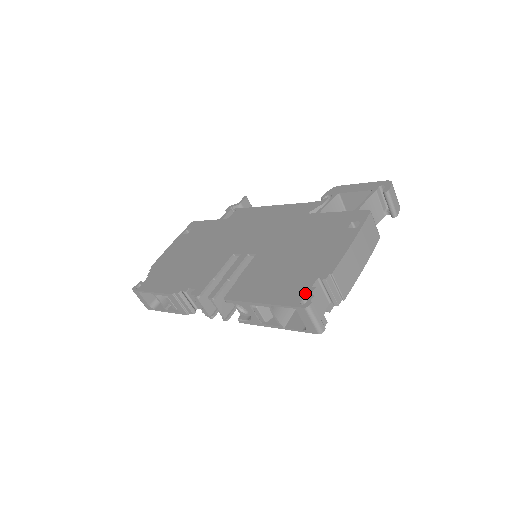
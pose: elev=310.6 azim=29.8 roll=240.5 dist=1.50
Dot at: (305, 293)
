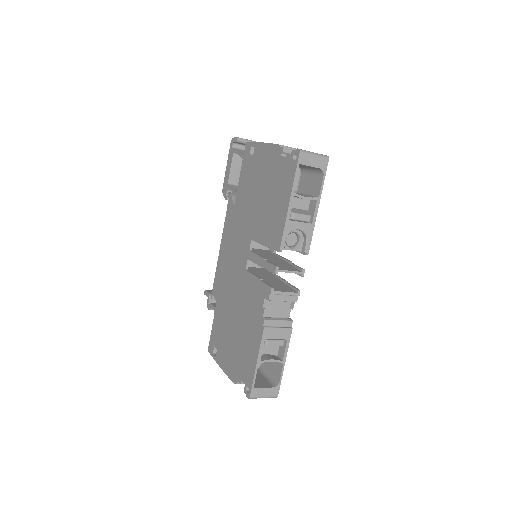
Dot at: (289, 160)
